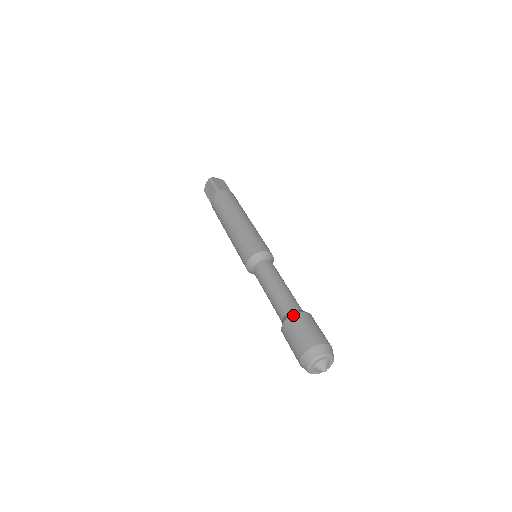
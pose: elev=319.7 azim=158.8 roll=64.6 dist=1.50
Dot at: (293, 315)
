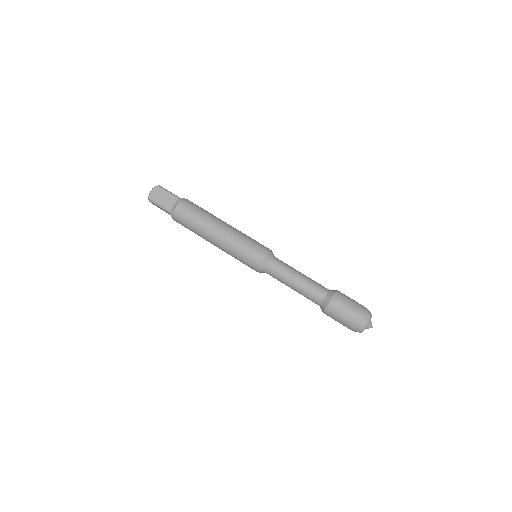
Dot at: (336, 292)
